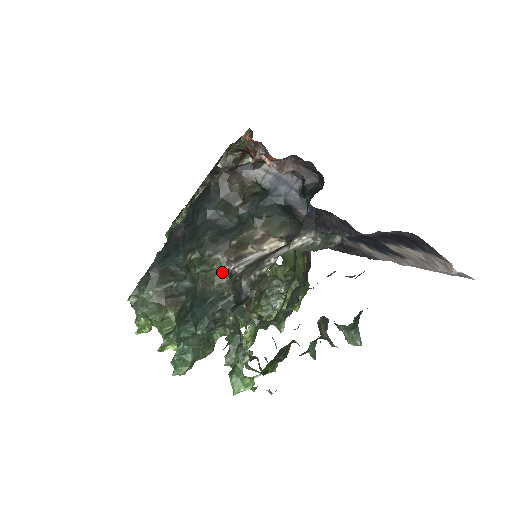
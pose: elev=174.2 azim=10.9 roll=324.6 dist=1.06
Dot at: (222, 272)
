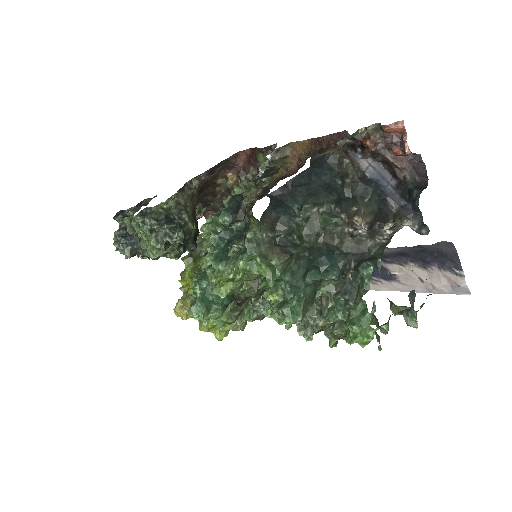
Dot at: (344, 231)
